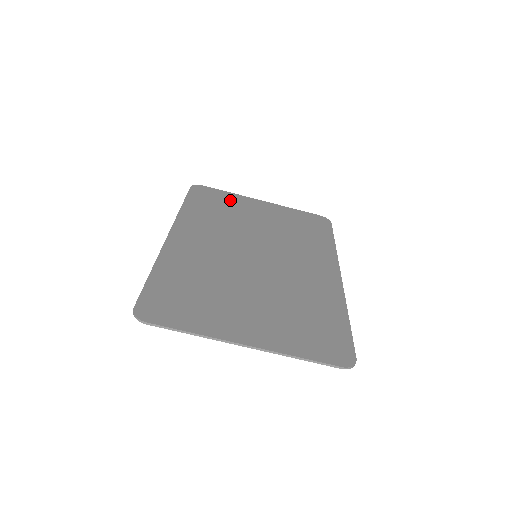
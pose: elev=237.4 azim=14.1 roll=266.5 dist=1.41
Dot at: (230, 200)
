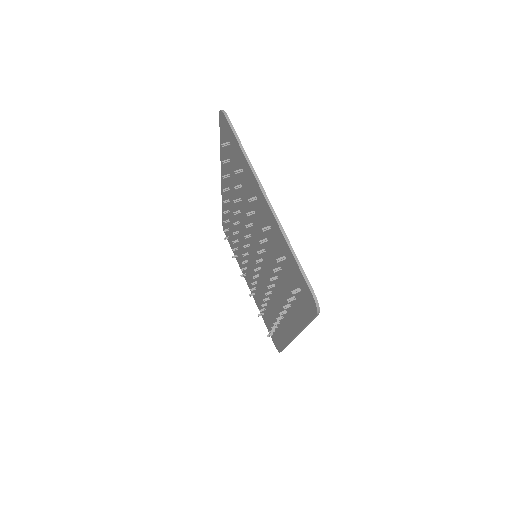
Dot at: occluded
